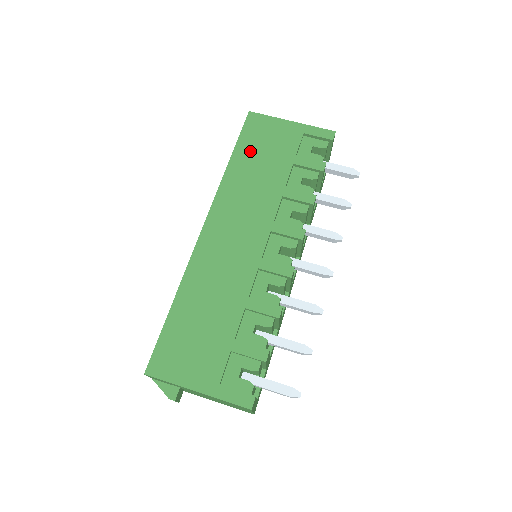
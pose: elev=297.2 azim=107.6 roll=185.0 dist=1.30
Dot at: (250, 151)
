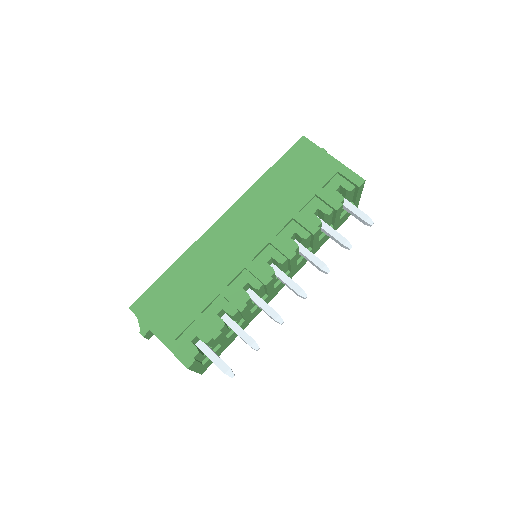
Dot at: (287, 170)
